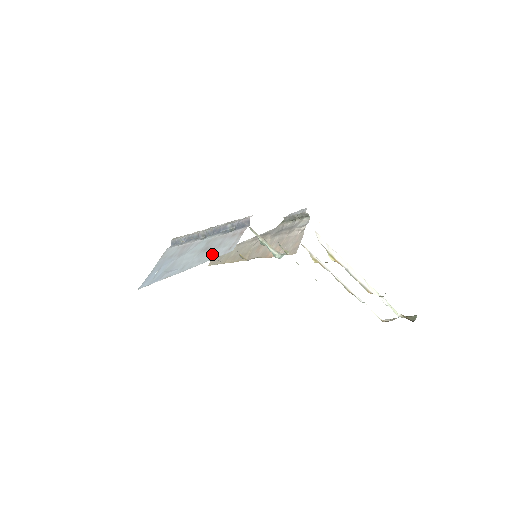
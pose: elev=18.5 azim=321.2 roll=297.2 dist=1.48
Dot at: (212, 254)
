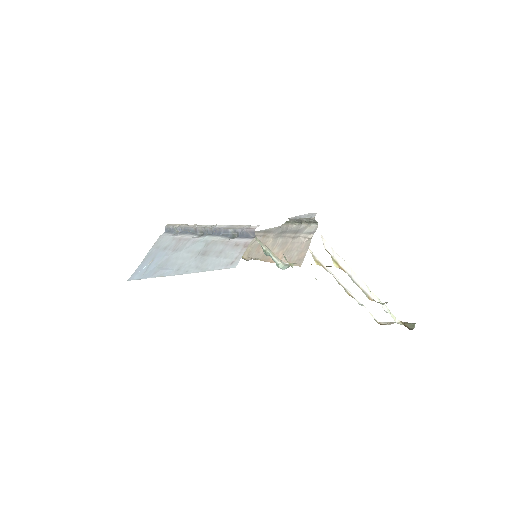
Dot at: (211, 263)
